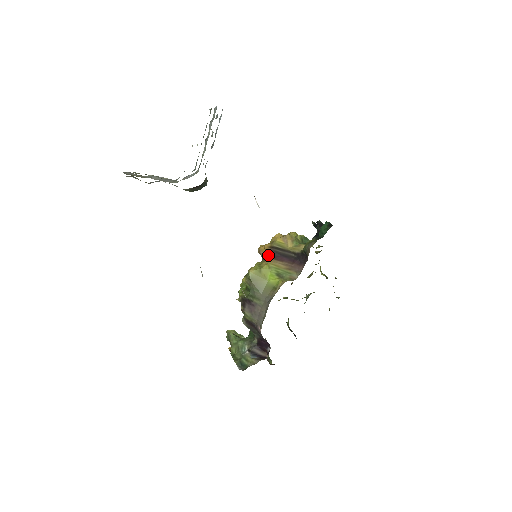
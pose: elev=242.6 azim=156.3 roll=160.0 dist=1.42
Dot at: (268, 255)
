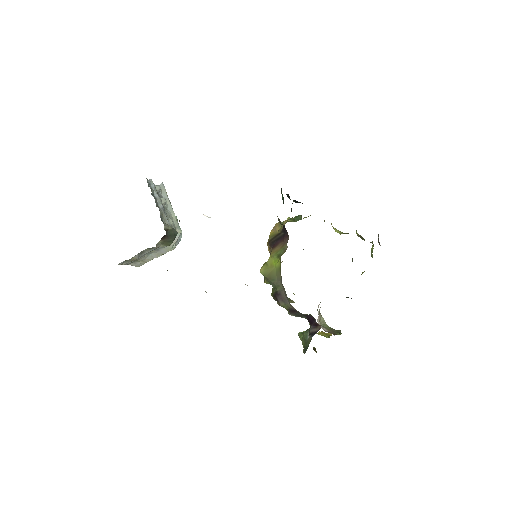
Dot at: (271, 250)
